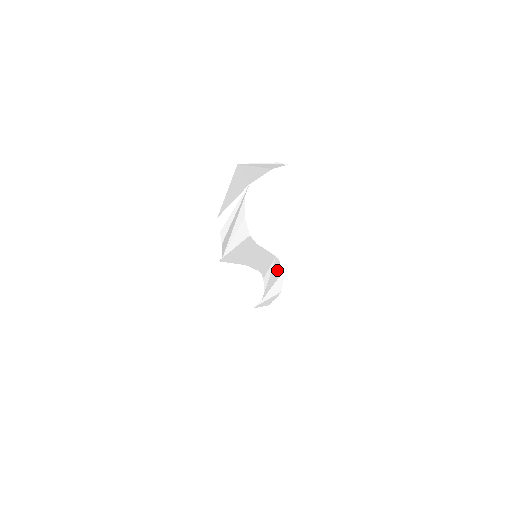
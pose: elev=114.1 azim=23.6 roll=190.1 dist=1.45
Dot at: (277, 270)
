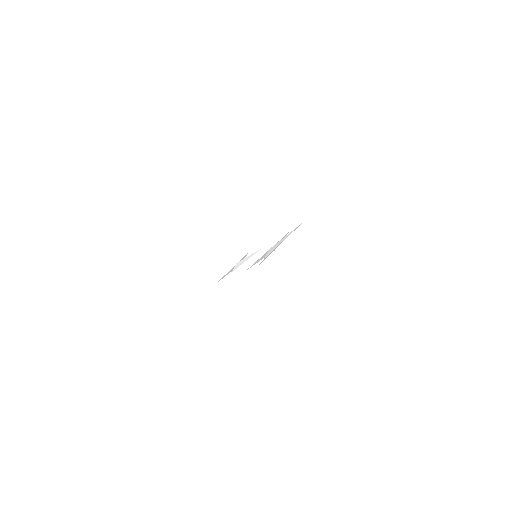
Dot at: occluded
